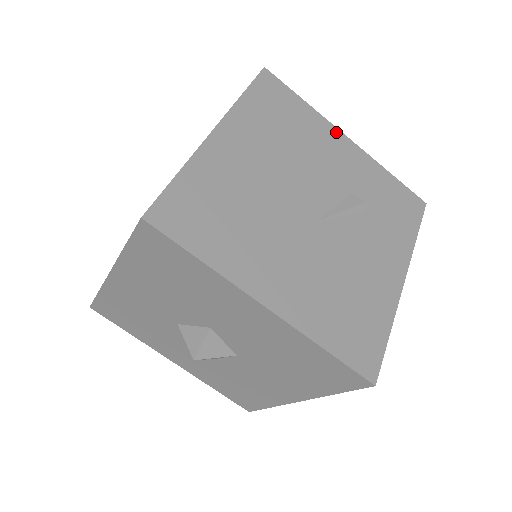
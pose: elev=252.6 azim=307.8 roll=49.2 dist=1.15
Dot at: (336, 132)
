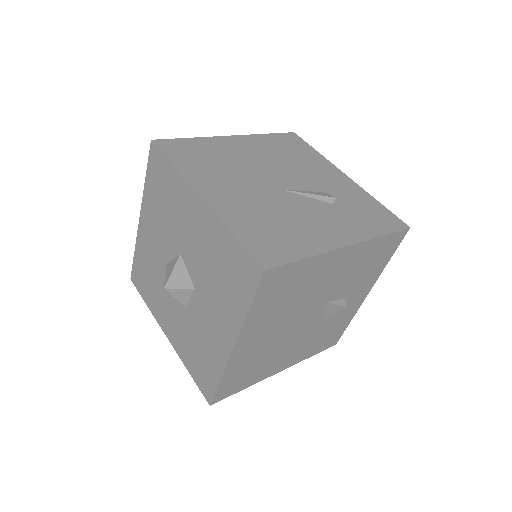
Dot at: (336, 169)
